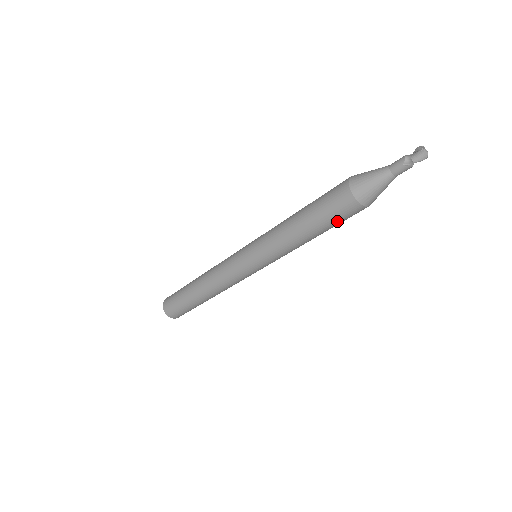
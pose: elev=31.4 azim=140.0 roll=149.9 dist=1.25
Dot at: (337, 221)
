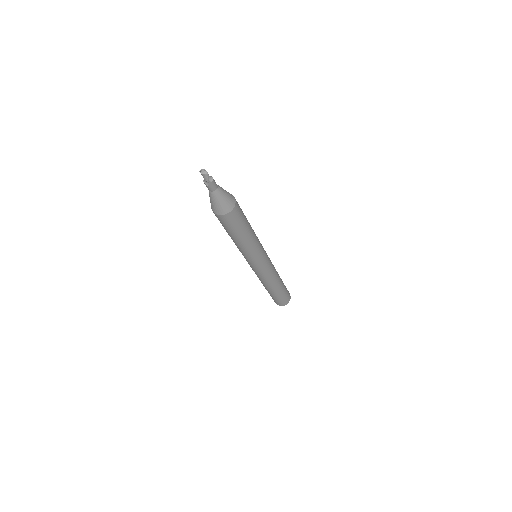
Dot at: (238, 224)
